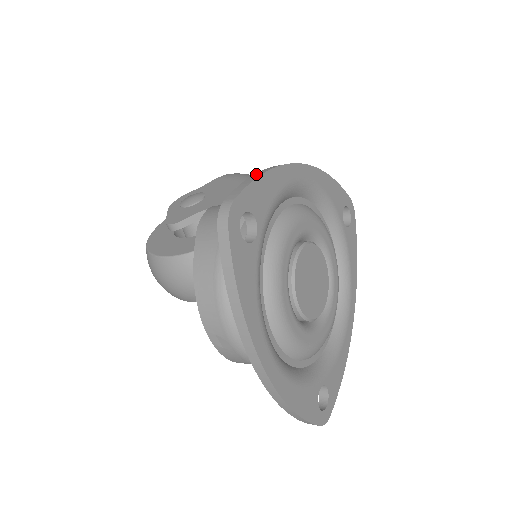
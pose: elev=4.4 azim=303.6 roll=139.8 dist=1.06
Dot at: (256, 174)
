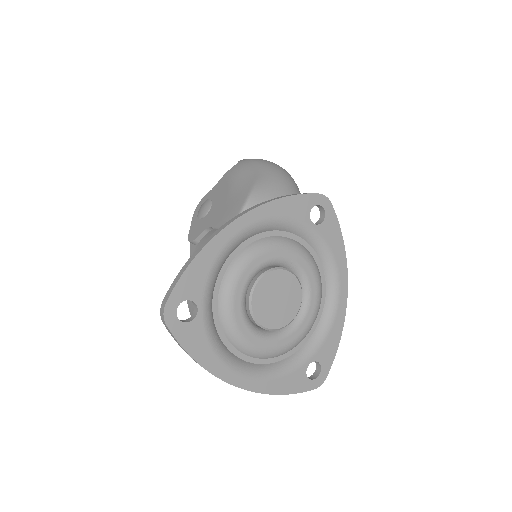
Dot at: (187, 263)
